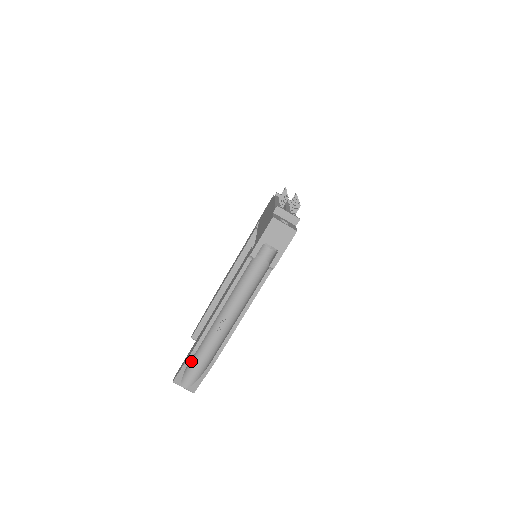
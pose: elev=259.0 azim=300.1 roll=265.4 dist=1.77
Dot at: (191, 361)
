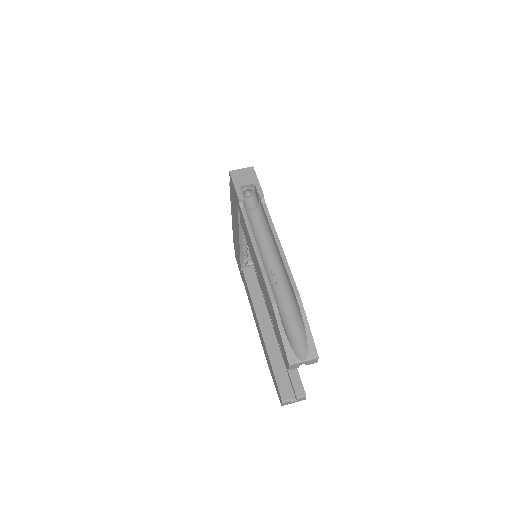
Dot at: (283, 325)
